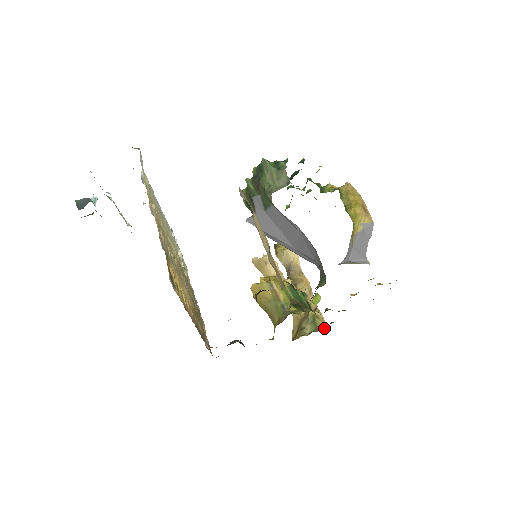
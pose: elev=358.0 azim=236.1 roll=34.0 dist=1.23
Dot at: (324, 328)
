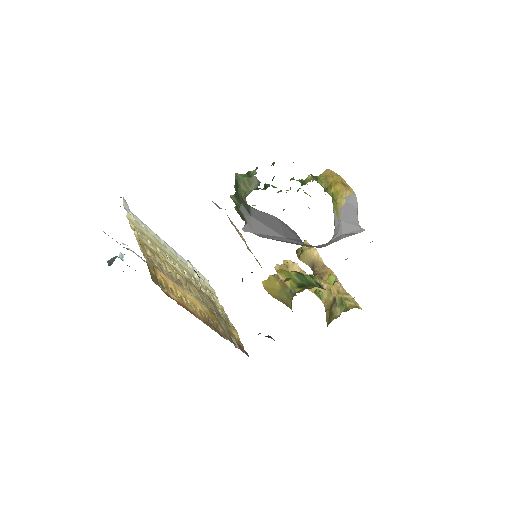
Dot at: (354, 307)
